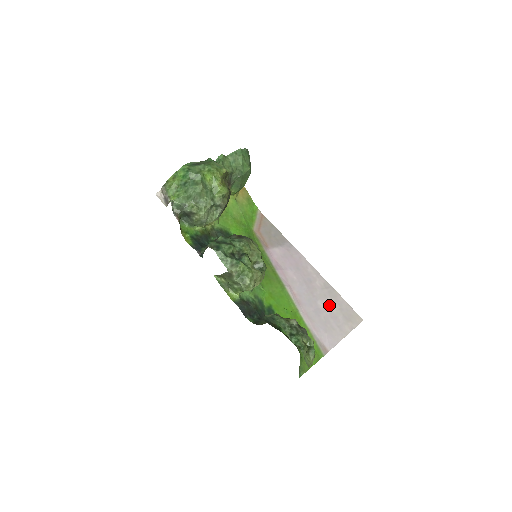
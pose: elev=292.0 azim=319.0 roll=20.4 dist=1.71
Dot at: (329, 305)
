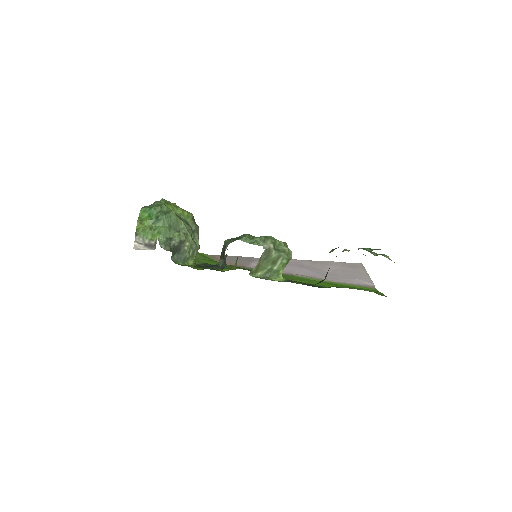
Dot at: (332, 268)
